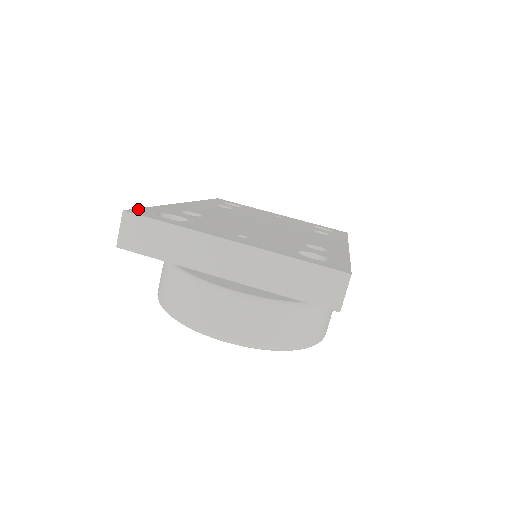
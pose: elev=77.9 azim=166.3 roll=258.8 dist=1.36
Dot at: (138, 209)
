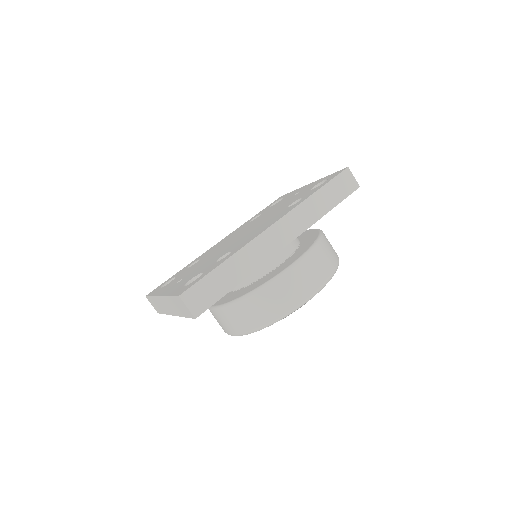
Dot at: occluded
